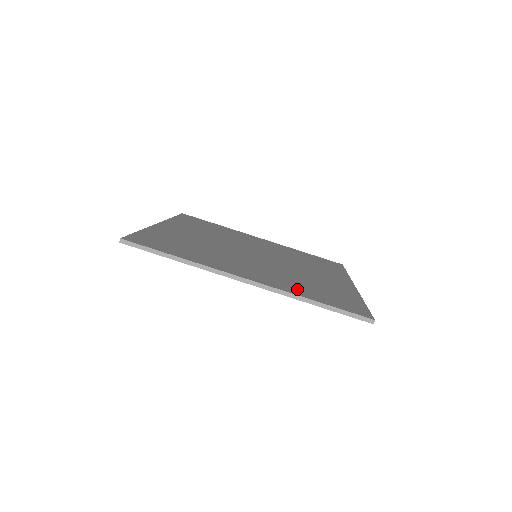
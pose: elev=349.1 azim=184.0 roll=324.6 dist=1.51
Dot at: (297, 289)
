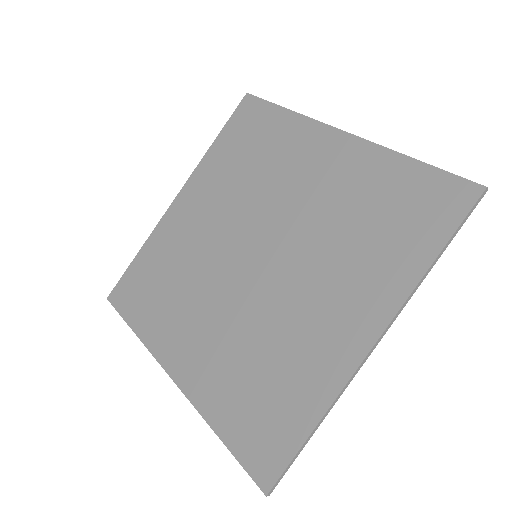
Dot at: (392, 268)
